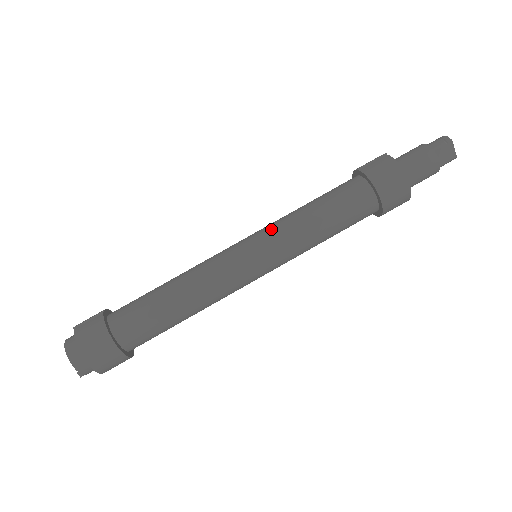
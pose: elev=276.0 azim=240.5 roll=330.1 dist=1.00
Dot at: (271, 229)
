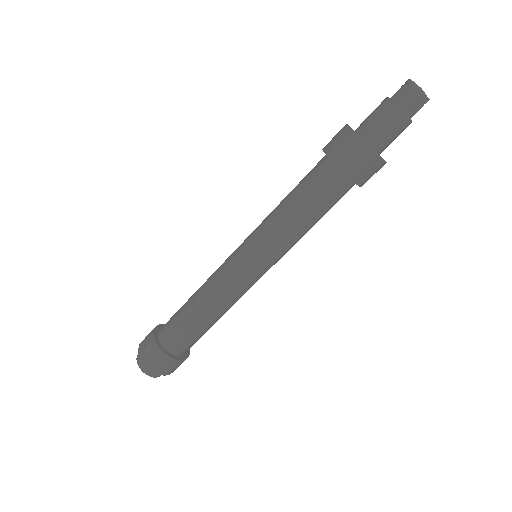
Dot at: (261, 238)
